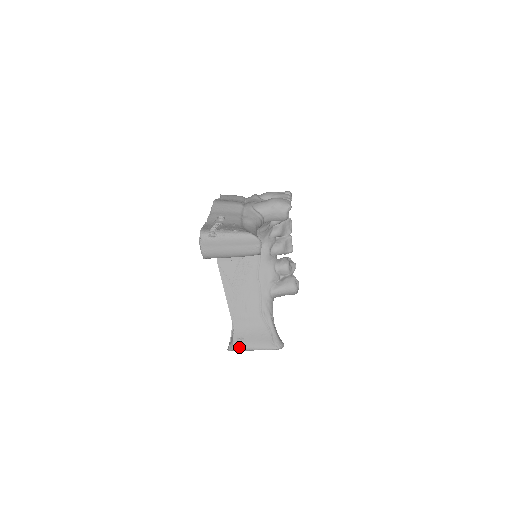
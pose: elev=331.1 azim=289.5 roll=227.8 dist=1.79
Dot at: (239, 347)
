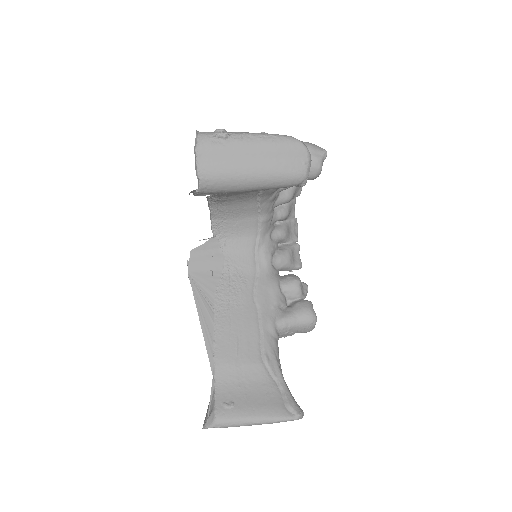
Dot at: (226, 419)
